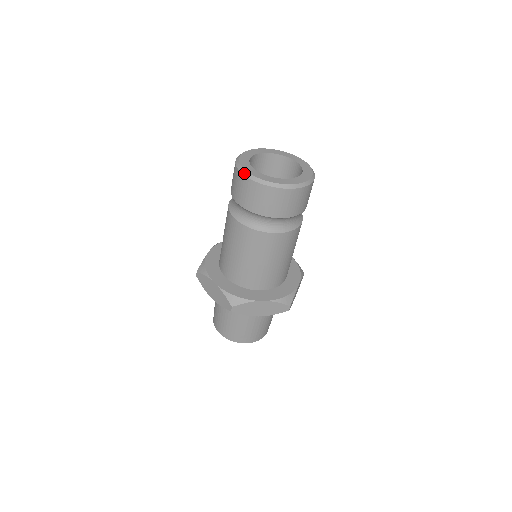
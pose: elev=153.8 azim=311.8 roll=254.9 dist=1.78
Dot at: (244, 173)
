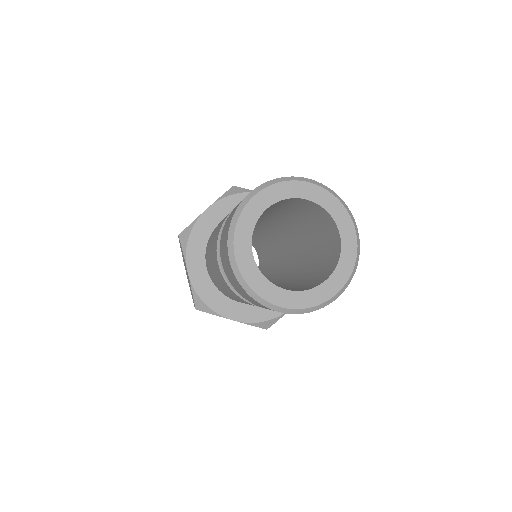
Dot at: (230, 256)
